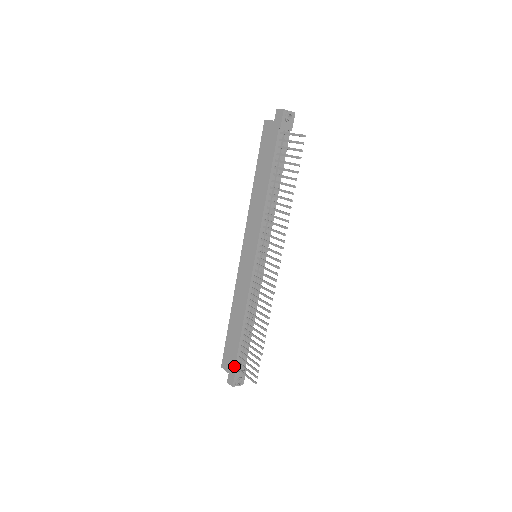
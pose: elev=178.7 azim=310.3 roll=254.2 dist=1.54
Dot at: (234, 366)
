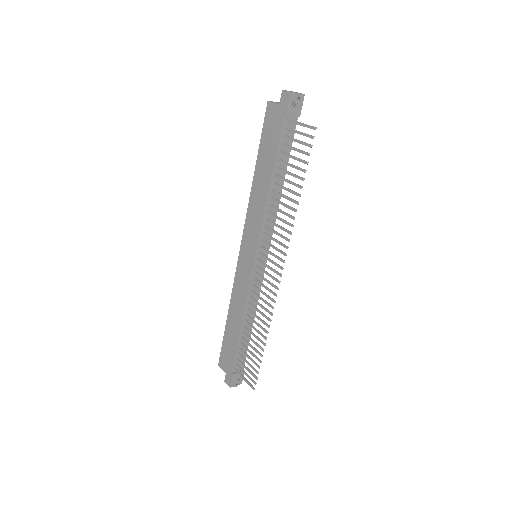
Dot at: (232, 368)
